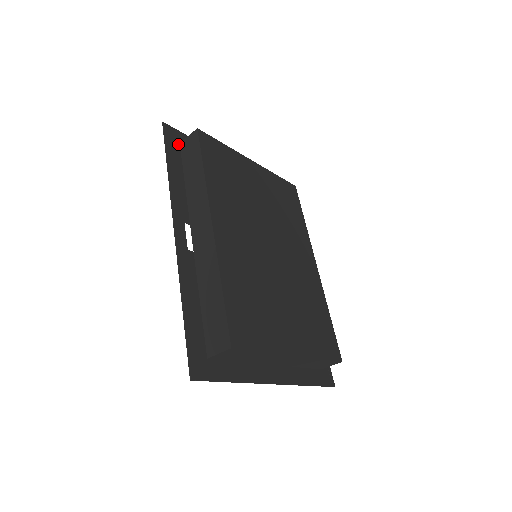
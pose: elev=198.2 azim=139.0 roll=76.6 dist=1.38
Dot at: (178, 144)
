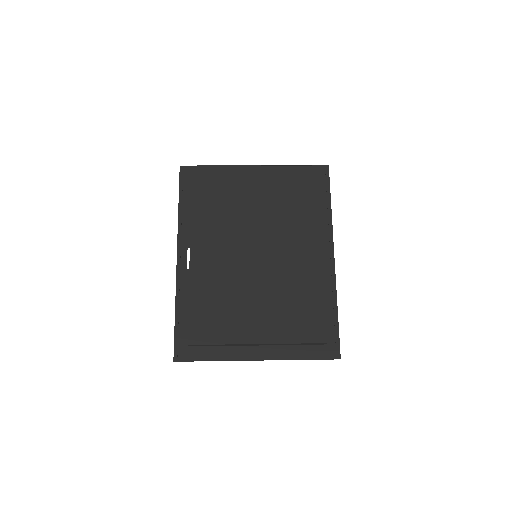
Dot at: occluded
